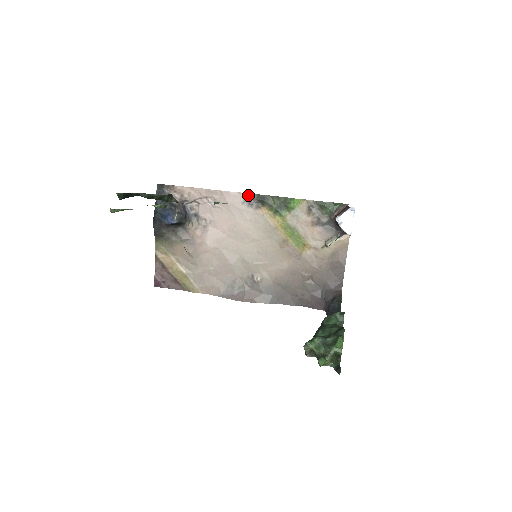
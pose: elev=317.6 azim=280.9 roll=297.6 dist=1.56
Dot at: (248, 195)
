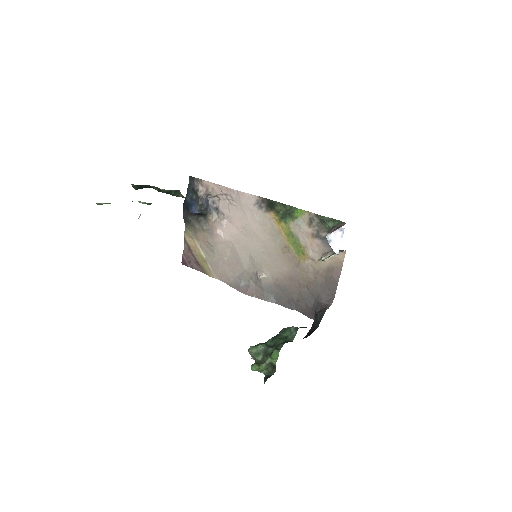
Dot at: (259, 198)
